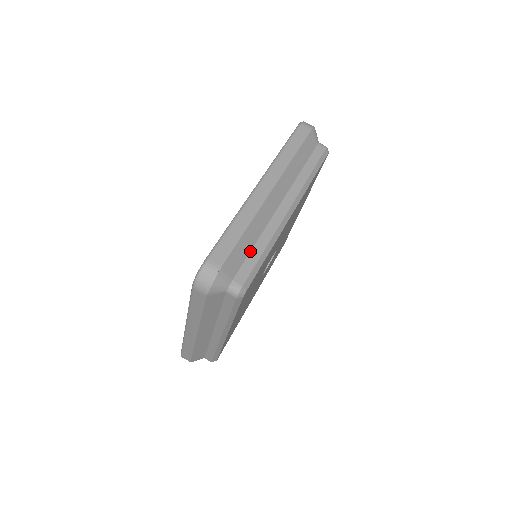
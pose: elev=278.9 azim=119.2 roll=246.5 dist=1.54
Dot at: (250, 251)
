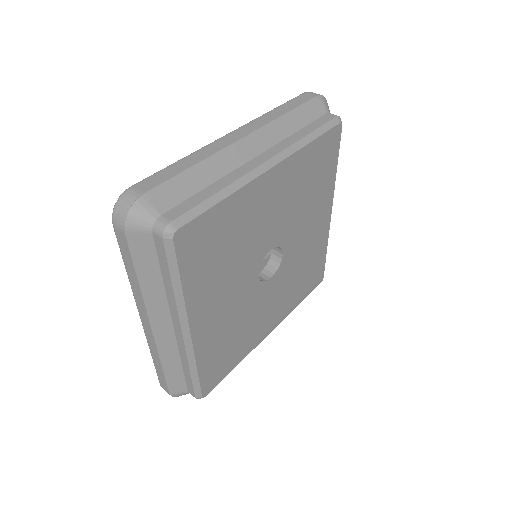
Dot at: (198, 192)
